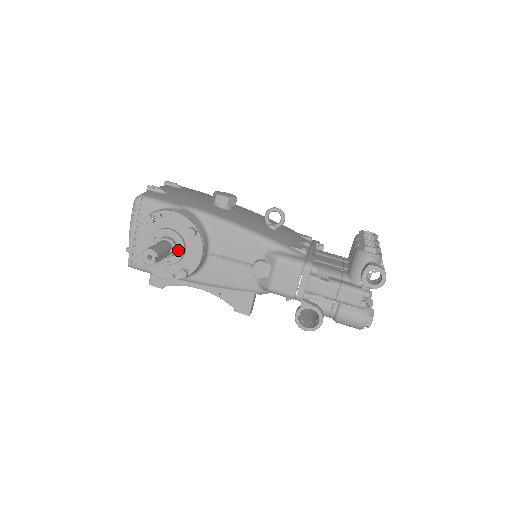
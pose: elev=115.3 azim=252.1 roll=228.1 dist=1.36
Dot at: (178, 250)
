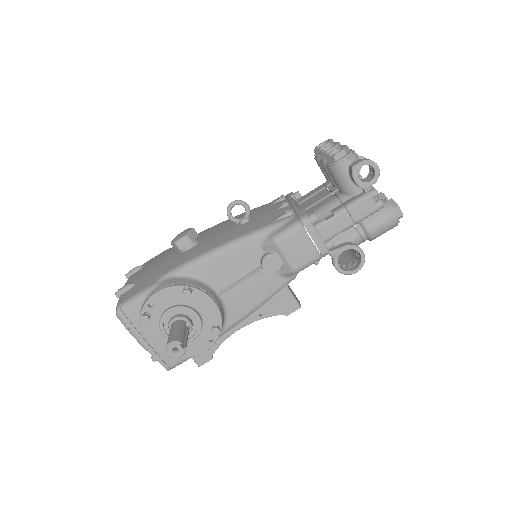
Dot at: (192, 318)
